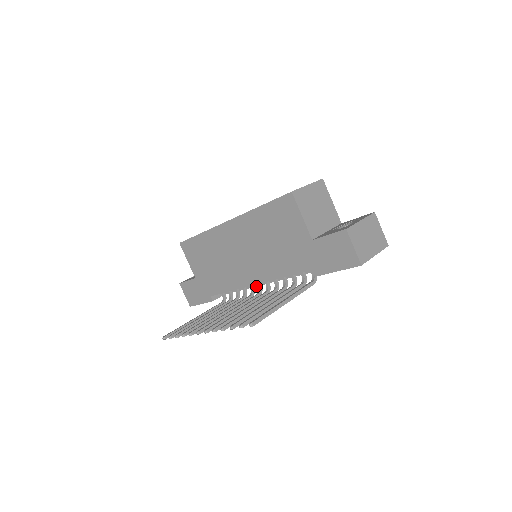
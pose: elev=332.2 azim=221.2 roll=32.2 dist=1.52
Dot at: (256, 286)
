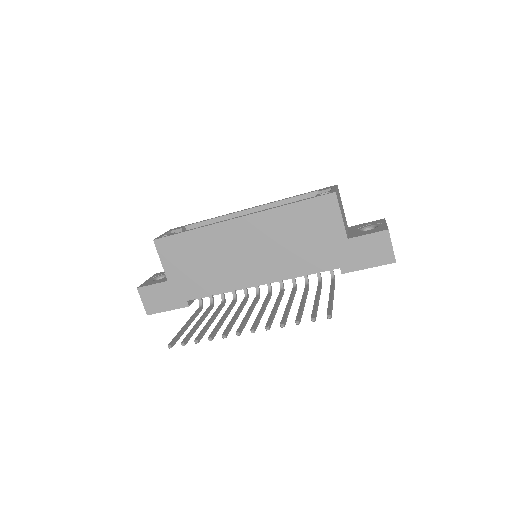
Dot at: occluded
